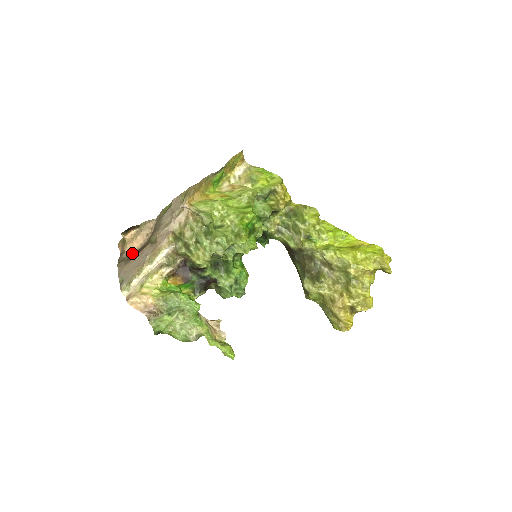
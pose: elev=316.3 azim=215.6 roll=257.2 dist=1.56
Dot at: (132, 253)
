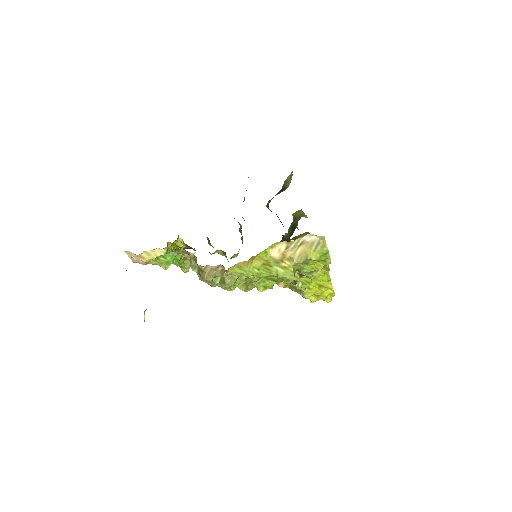
Dot at: occluded
